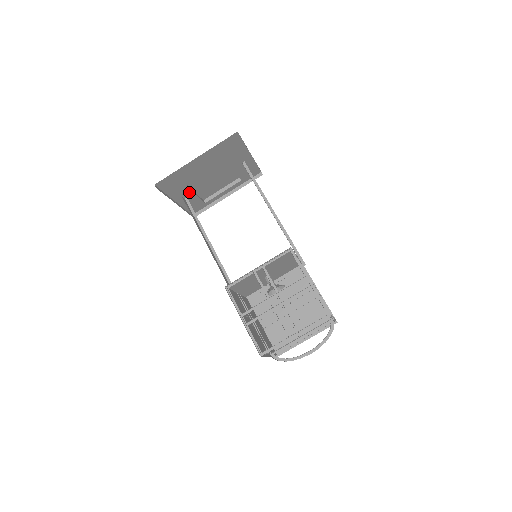
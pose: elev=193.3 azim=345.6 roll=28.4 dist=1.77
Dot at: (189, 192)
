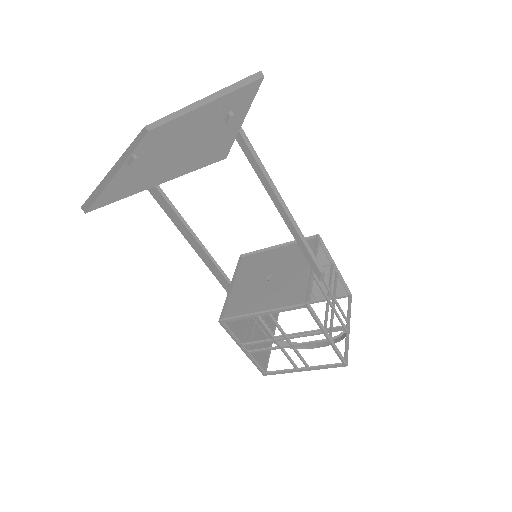
Dot at: occluded
